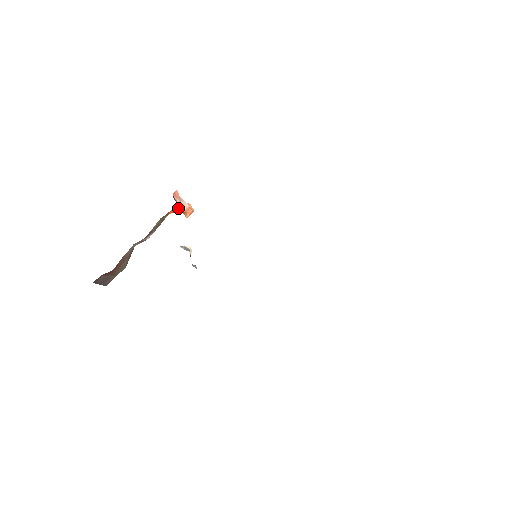
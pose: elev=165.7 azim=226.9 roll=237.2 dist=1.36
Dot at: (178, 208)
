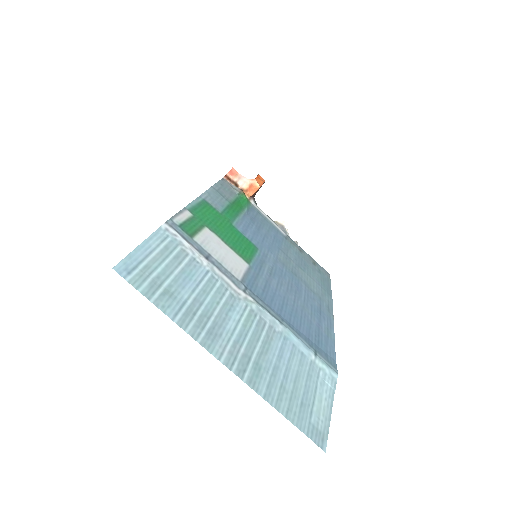
Dot at: occluded
